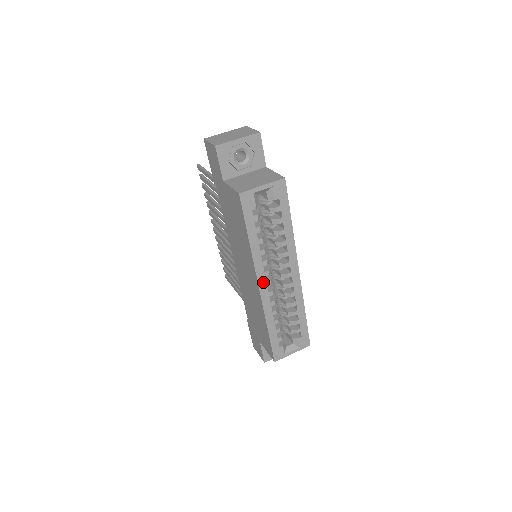
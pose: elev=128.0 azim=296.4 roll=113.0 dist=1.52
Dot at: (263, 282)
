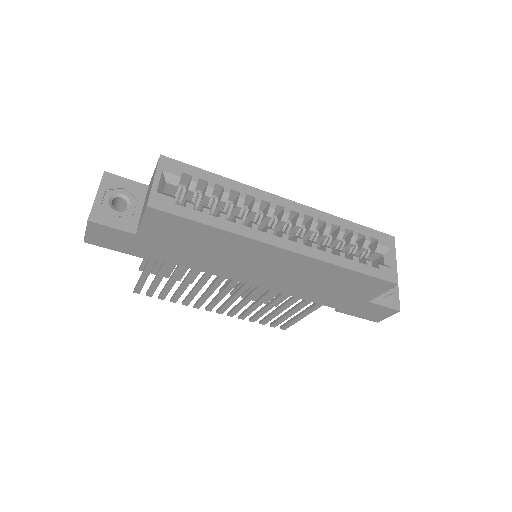
Dot at: (279, 241)
